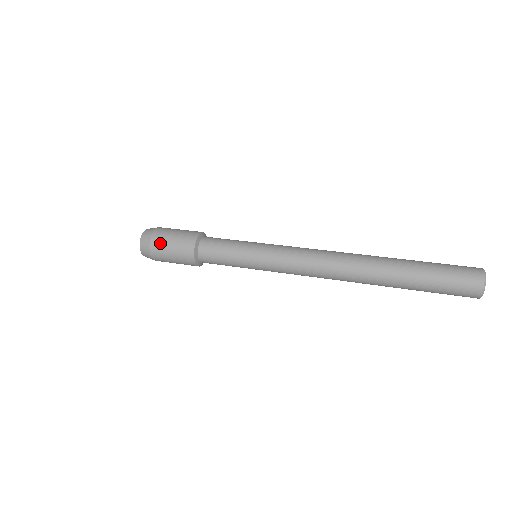
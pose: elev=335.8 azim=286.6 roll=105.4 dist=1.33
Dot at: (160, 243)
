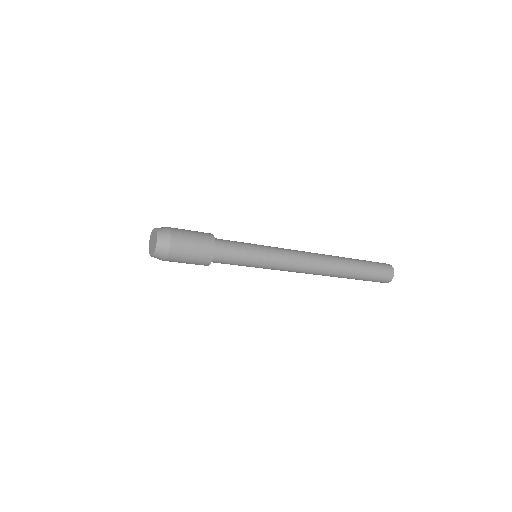
Dot at: (181, 249)
